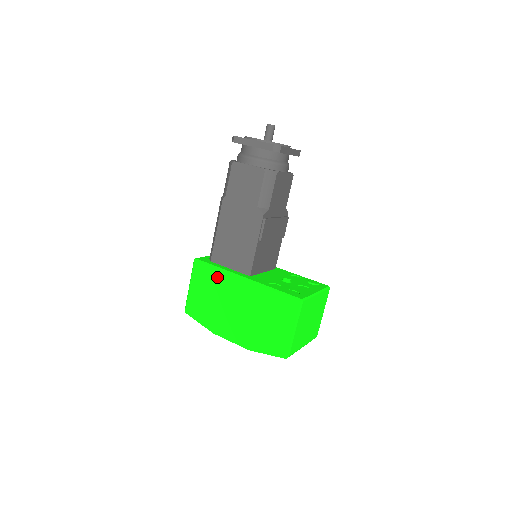
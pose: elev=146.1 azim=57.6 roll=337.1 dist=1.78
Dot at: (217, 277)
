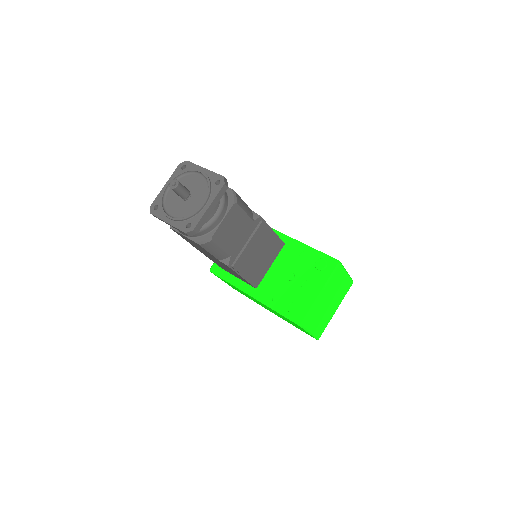
Dot at: (233, 286)
